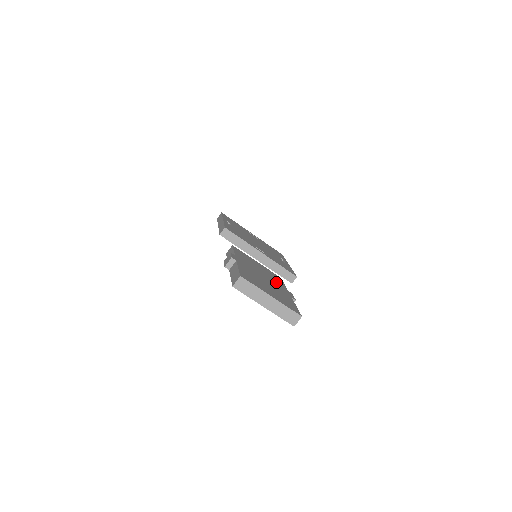
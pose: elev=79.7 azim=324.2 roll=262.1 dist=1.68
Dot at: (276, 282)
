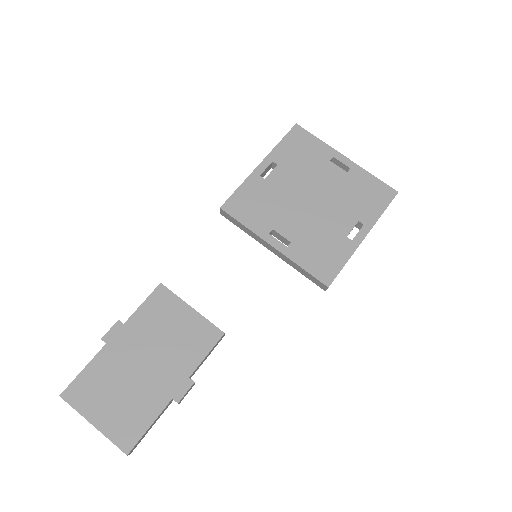
Dot at: (176, 362)
